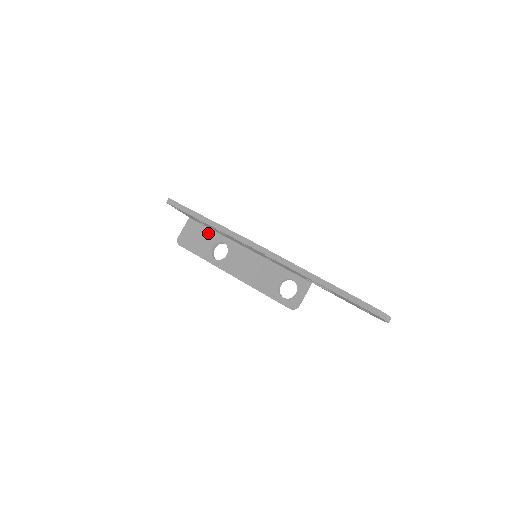
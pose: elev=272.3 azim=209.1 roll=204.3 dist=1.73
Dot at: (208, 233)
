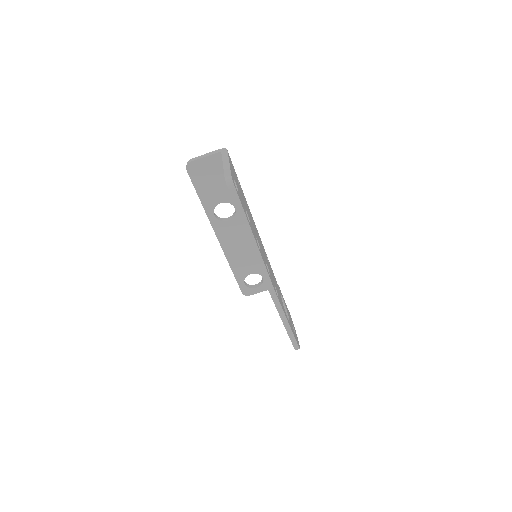
Dot at: occluded
